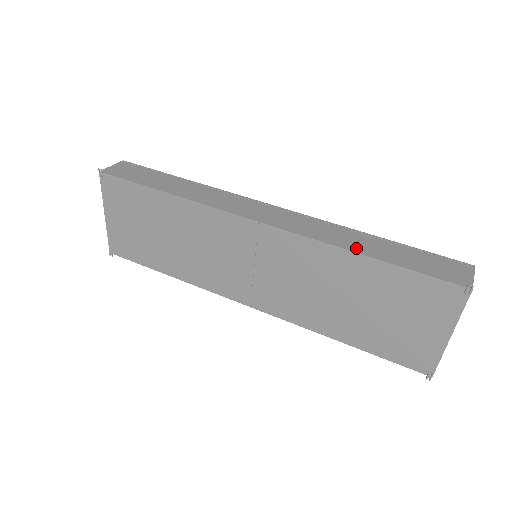
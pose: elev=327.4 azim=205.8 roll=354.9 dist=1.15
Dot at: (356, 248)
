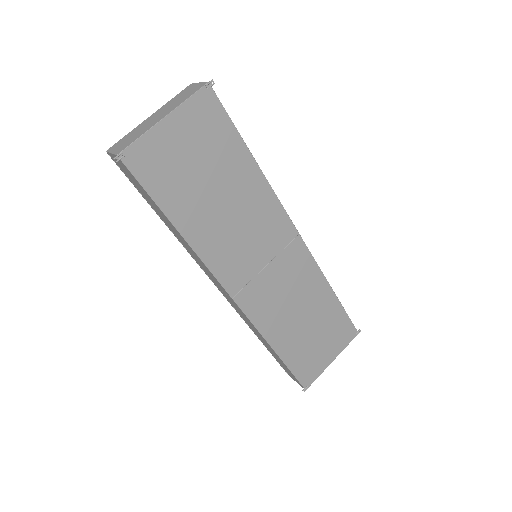
Dot at: occluded
